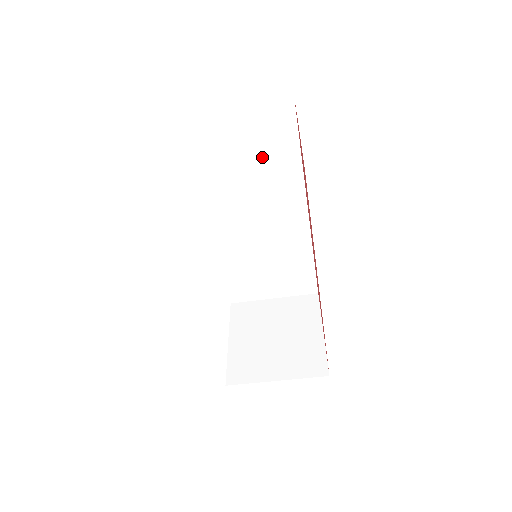
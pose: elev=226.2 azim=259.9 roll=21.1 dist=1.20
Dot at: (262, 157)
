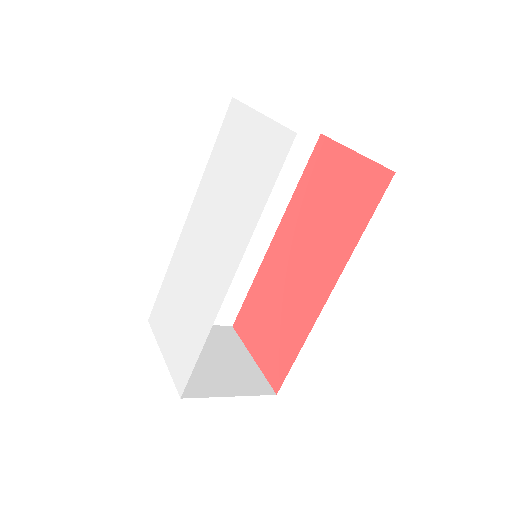
Dot at: occluded
